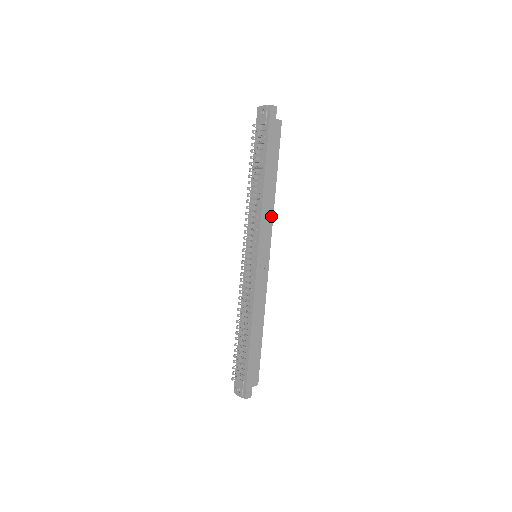
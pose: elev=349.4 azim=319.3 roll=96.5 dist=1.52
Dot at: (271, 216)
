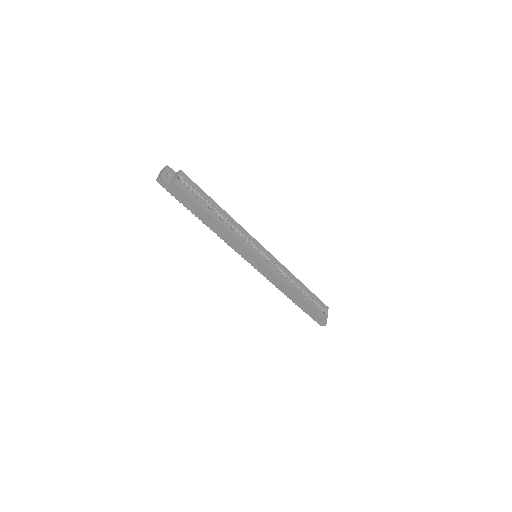
Dot at: (235, 239)
